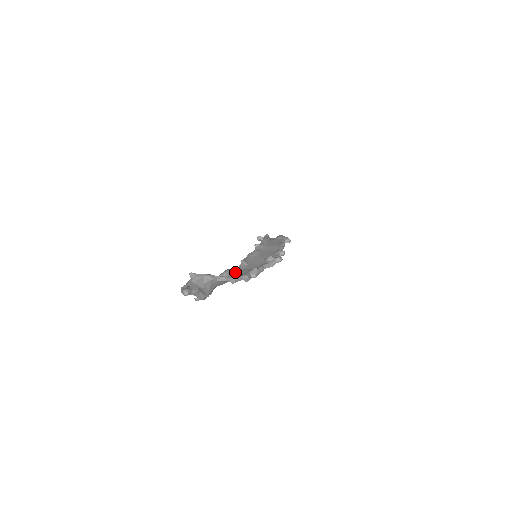
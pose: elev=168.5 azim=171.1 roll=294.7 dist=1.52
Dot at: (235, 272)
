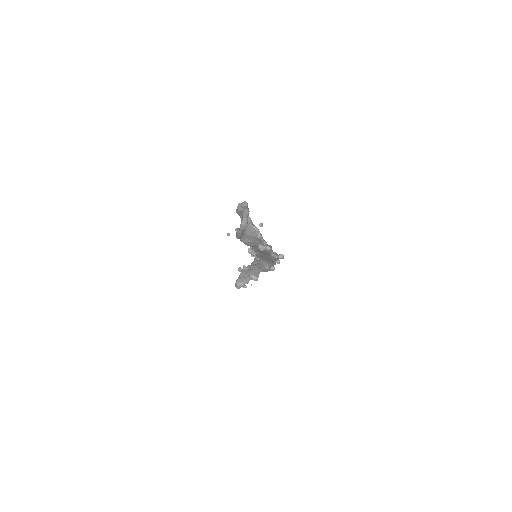
Dot at: occluded
